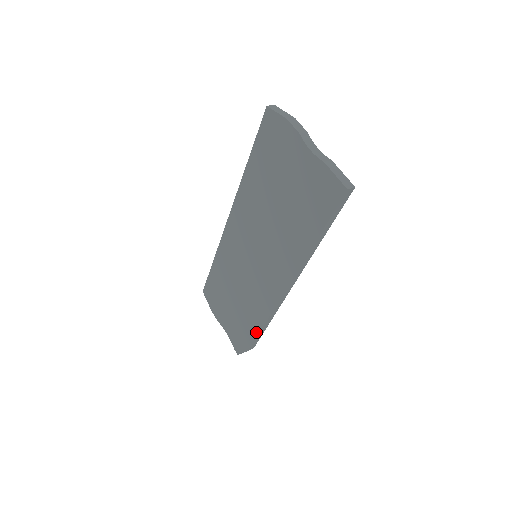
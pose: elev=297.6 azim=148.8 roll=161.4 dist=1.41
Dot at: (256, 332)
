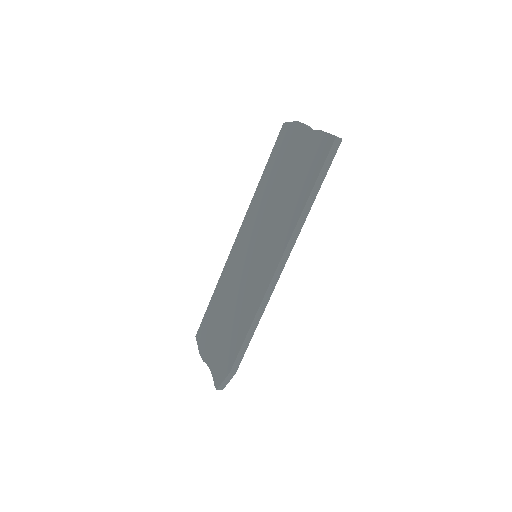
Dot at: (242, 339)
